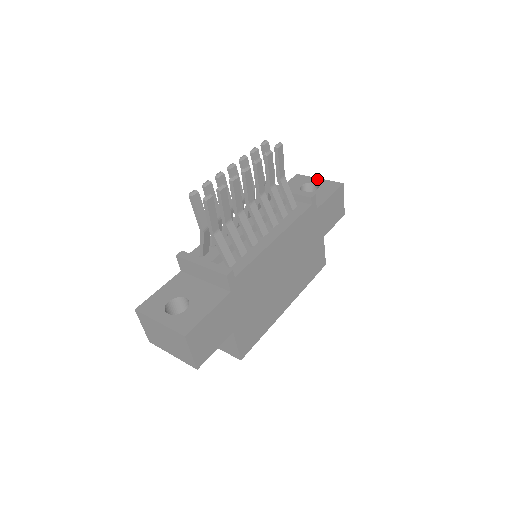
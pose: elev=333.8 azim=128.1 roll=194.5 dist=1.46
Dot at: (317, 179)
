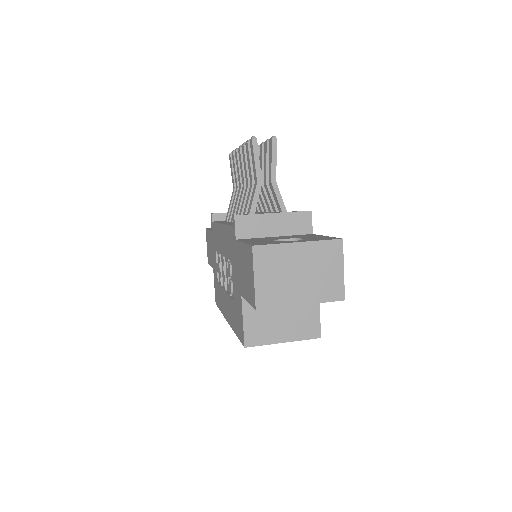
Dot at: occluded
